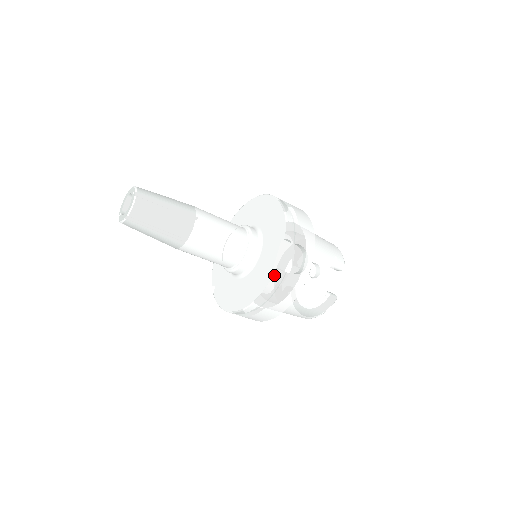
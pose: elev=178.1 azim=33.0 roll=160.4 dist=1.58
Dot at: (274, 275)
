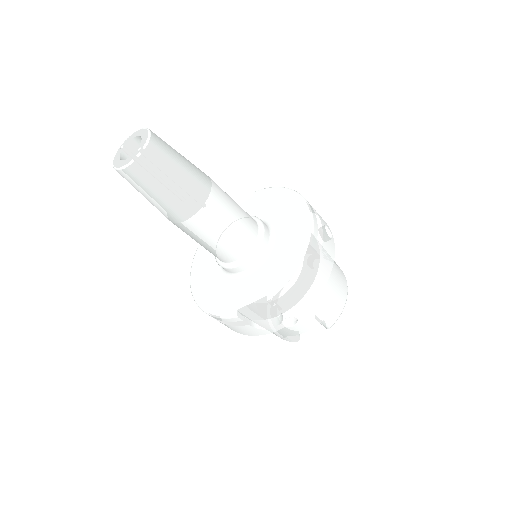
Dot at: (231, 318)
